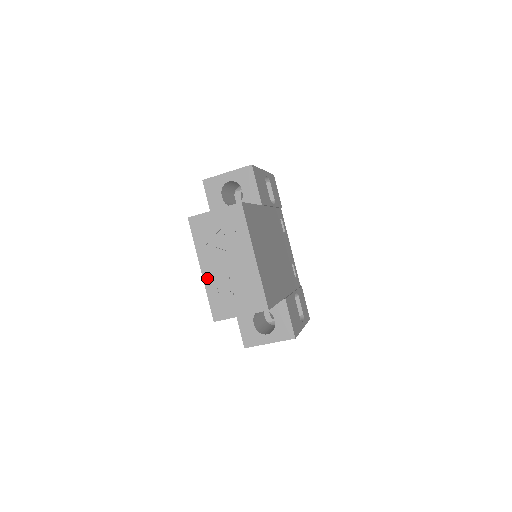
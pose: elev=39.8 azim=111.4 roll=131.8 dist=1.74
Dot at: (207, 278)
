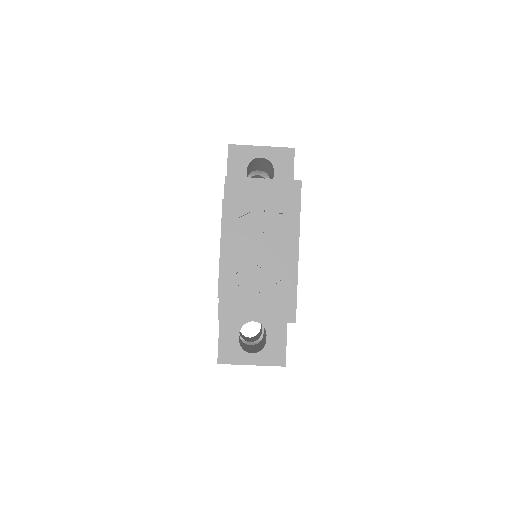
Dot at: (227, 260)
